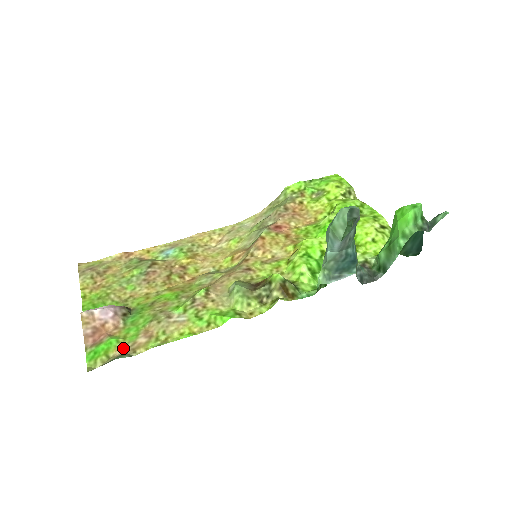
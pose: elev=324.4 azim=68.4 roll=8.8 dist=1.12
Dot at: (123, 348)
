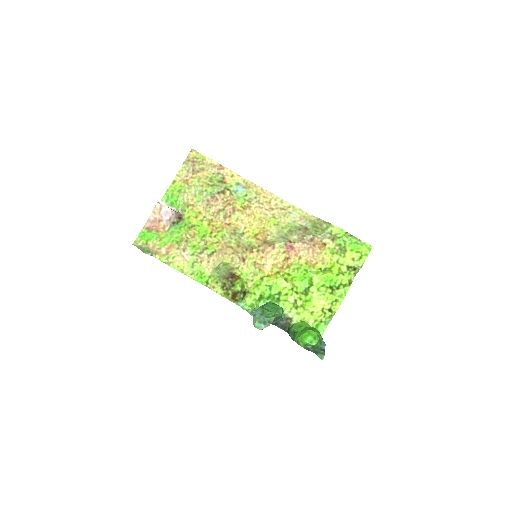
Dot at: (155, 246)
